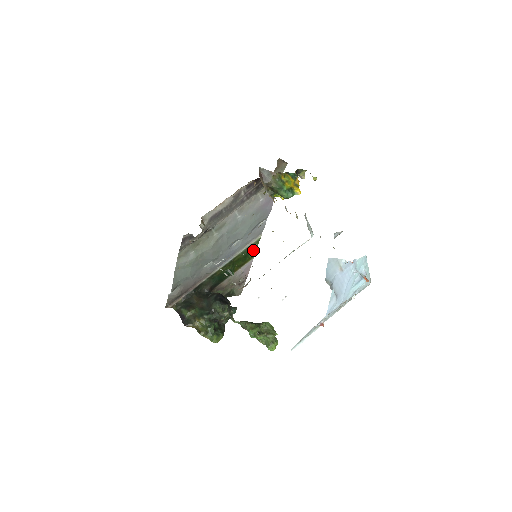
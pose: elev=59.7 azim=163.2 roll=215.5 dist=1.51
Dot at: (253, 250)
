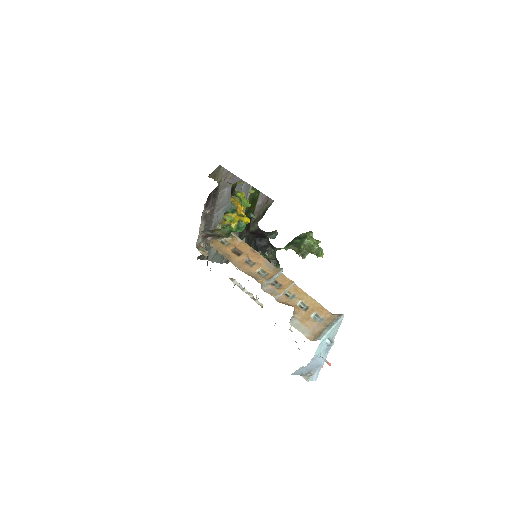
Dot at: (255, 193)
